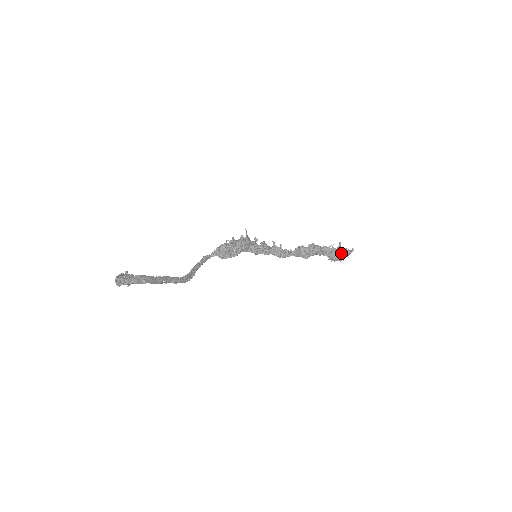
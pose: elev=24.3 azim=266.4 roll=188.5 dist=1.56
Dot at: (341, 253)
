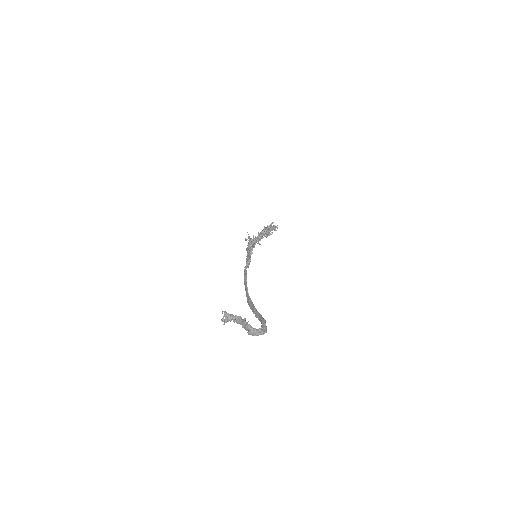
Dot at: (271, 230)
